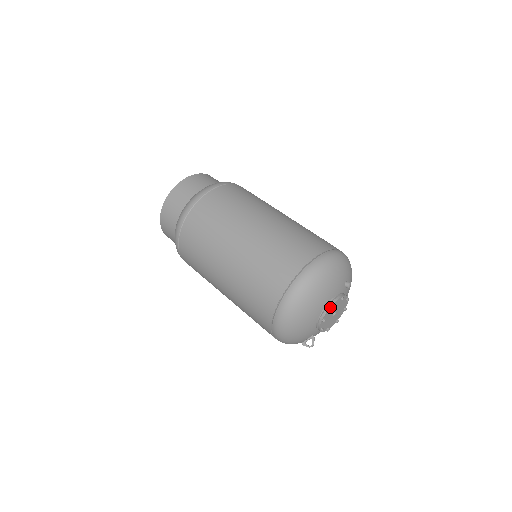
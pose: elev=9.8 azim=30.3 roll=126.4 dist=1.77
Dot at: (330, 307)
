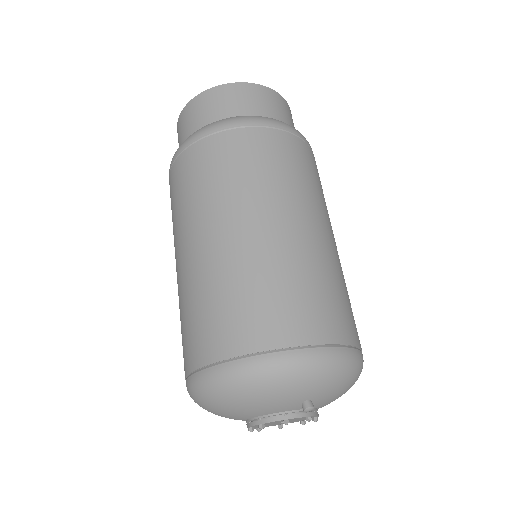
Dot at: (257, 424)
